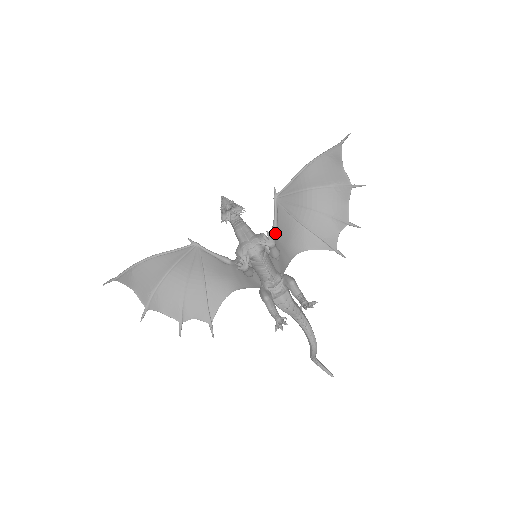
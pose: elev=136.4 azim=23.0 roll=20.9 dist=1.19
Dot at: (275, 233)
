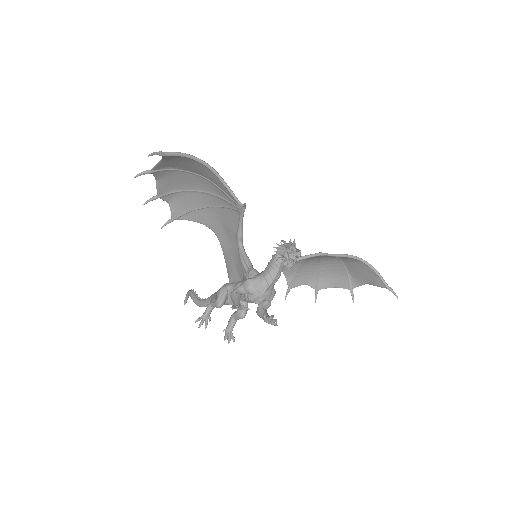
Dot at: occluded
